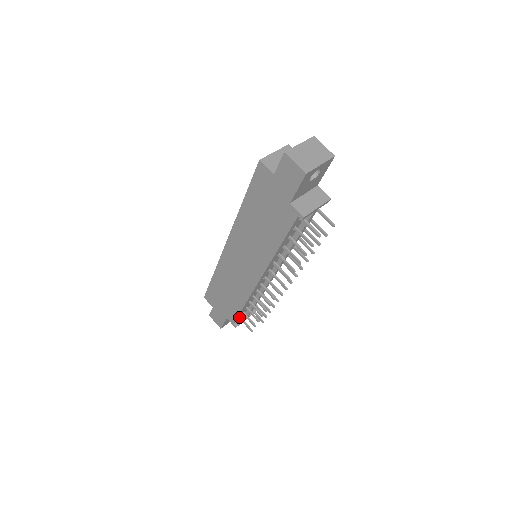
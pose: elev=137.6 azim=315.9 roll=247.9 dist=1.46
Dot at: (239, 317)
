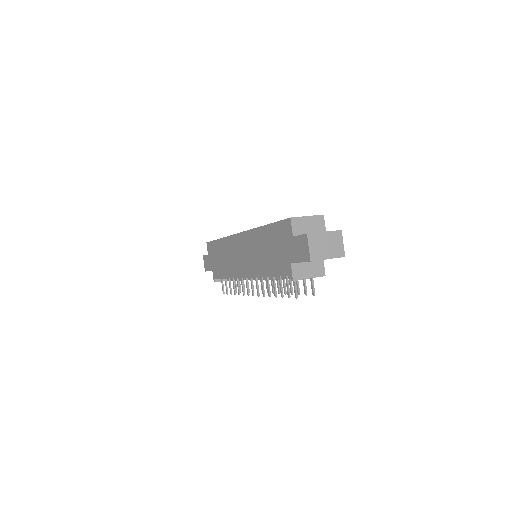
Dot at: occluded
